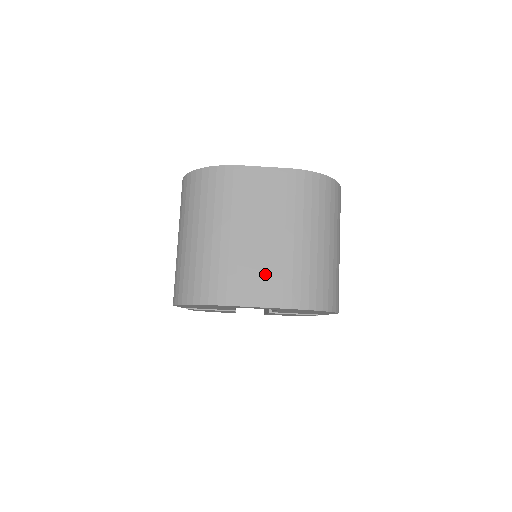
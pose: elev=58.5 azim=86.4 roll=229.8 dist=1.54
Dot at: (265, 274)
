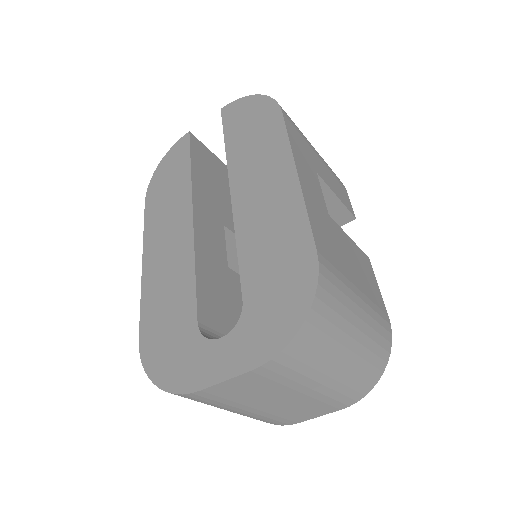
Dot at: (306, 409)
